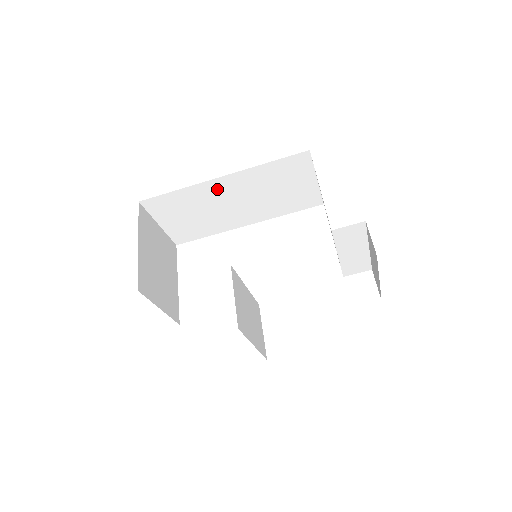
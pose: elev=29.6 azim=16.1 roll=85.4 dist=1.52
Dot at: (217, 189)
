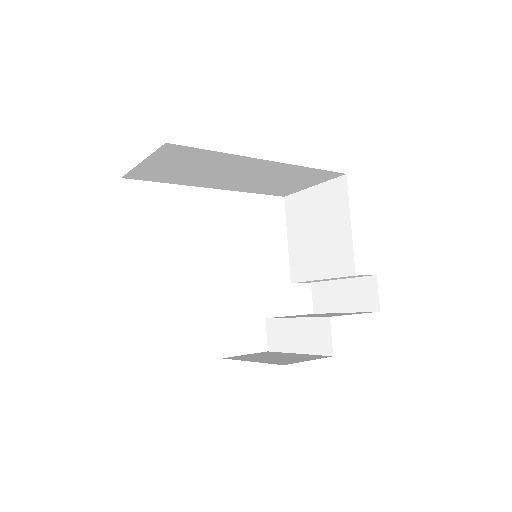
Dot at: (248, 164)
